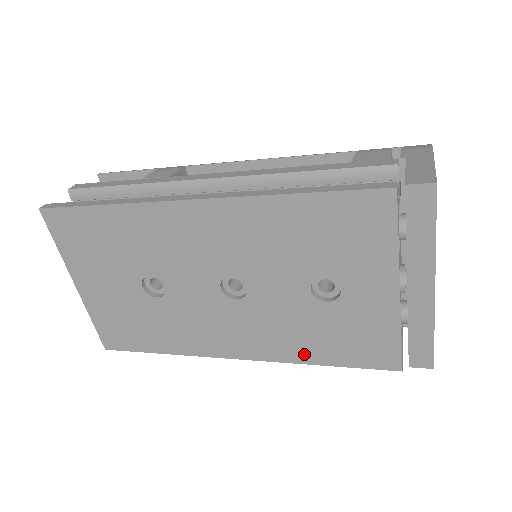
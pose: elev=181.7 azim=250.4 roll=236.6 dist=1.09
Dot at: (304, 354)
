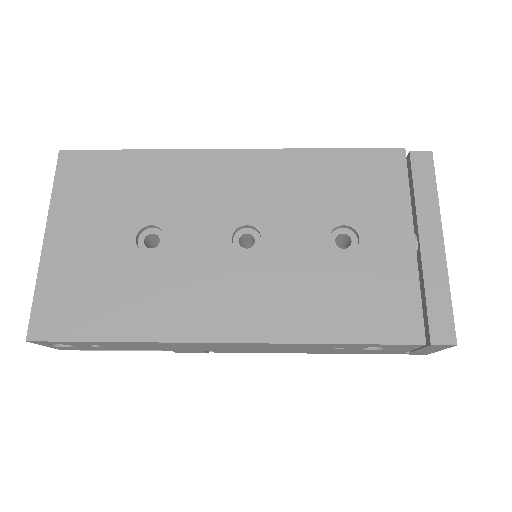
Dot at: (313, 327)
